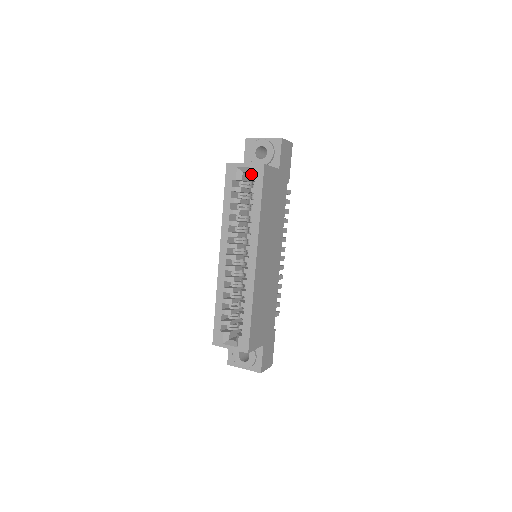
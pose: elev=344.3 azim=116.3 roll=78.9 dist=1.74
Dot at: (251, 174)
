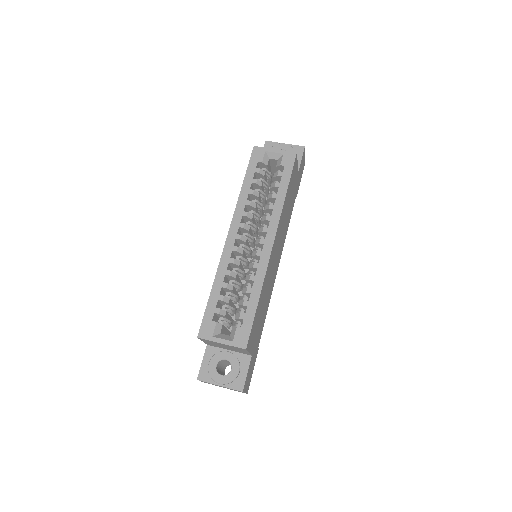
Dot at: (280, 160)
